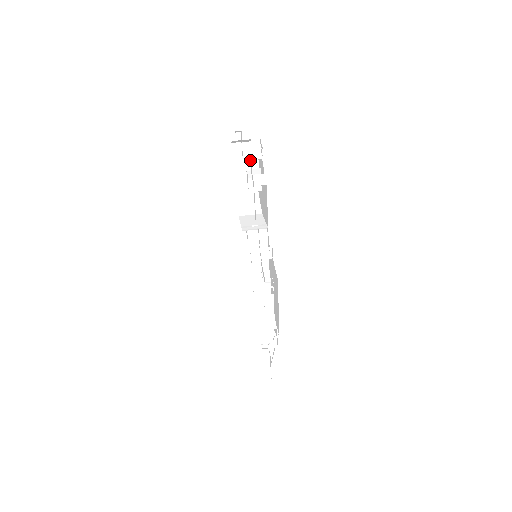
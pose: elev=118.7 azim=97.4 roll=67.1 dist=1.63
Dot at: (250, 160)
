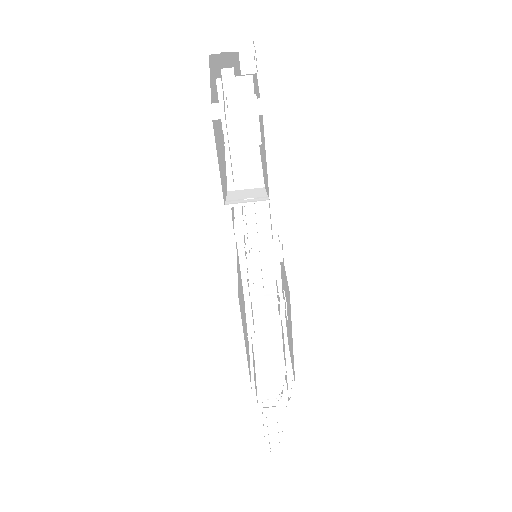
Dot at: (233, 72)
